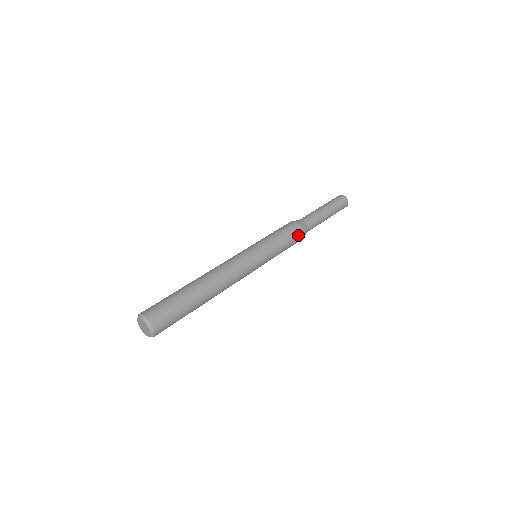
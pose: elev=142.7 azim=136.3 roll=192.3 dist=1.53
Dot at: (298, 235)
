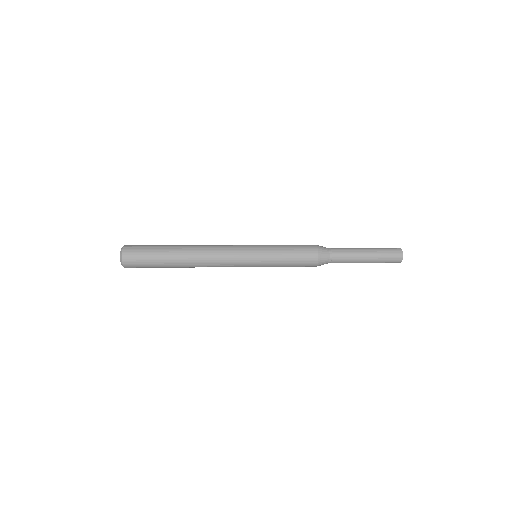
Dot at: (309, 247)
